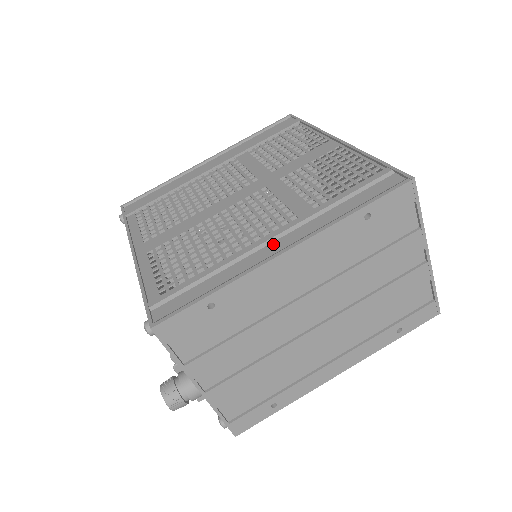
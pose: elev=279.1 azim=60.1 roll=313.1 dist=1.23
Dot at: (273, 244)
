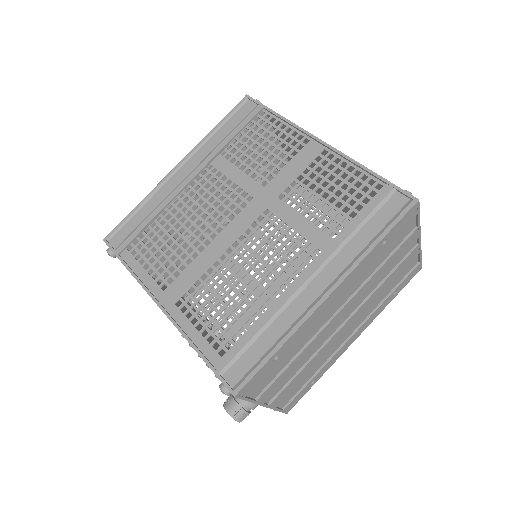
Dot at: (310, 287)
